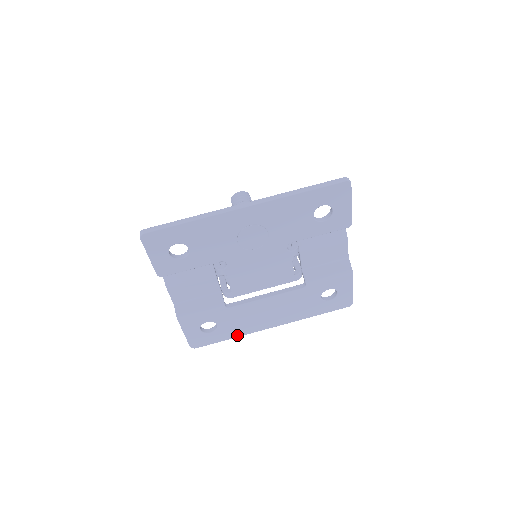
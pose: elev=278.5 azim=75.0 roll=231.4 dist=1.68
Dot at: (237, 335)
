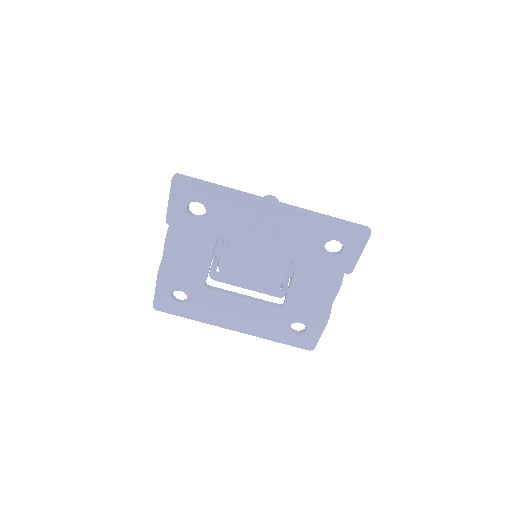
Dot at: (199, 319)
